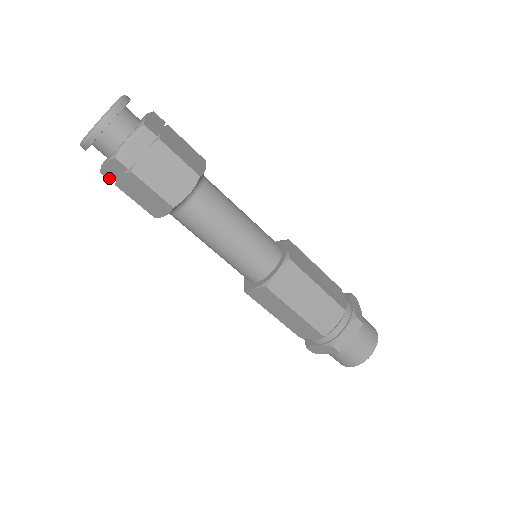
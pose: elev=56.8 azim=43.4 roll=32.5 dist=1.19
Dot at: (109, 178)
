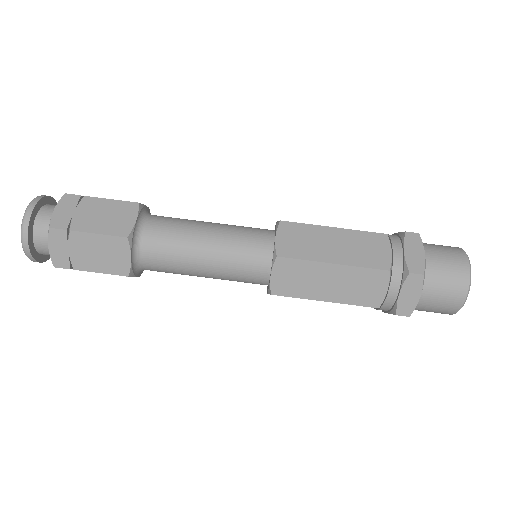
Dot at: (64, 265)
